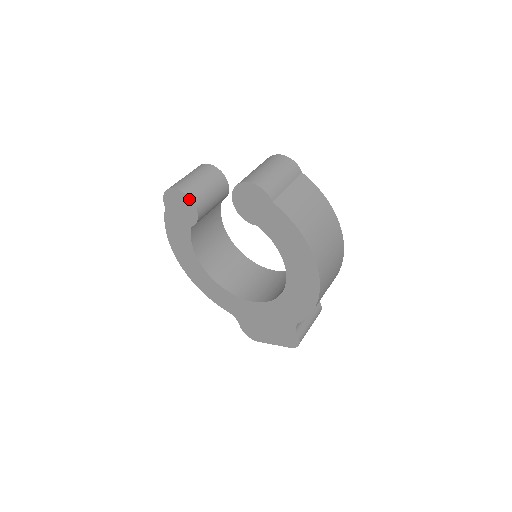
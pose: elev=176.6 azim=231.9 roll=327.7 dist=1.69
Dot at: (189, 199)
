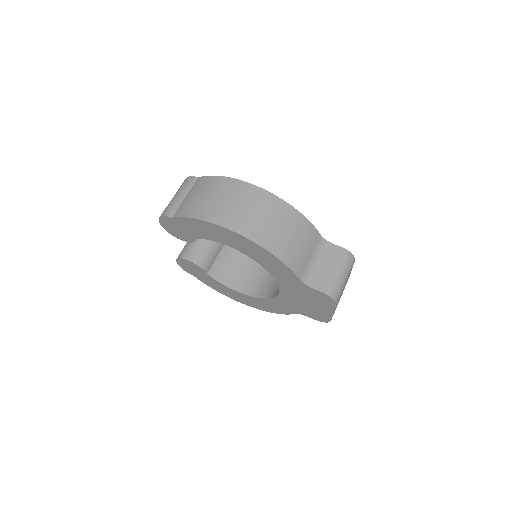
Dot at: (183, 259)
